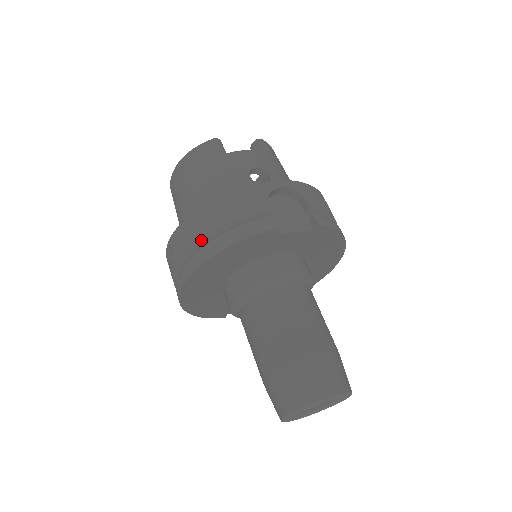
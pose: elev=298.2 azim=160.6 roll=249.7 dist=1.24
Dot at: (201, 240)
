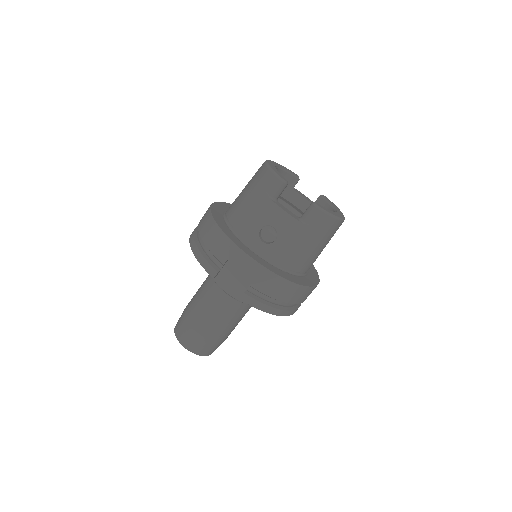
Dot at: (199, 231)
